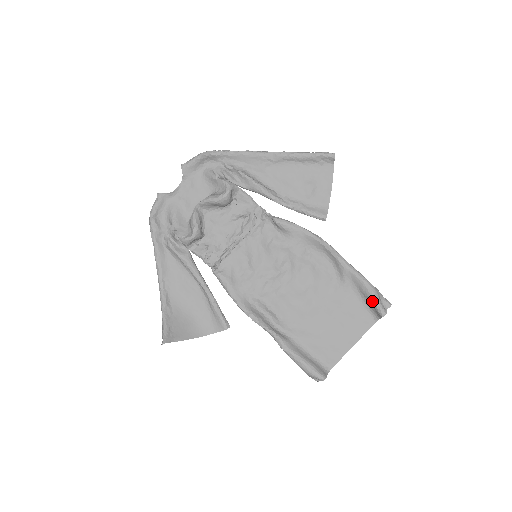
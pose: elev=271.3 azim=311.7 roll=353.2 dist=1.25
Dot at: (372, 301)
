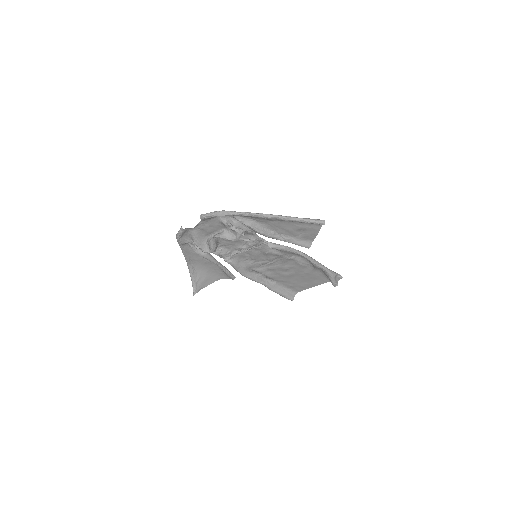
Dot at: (330, 280)
